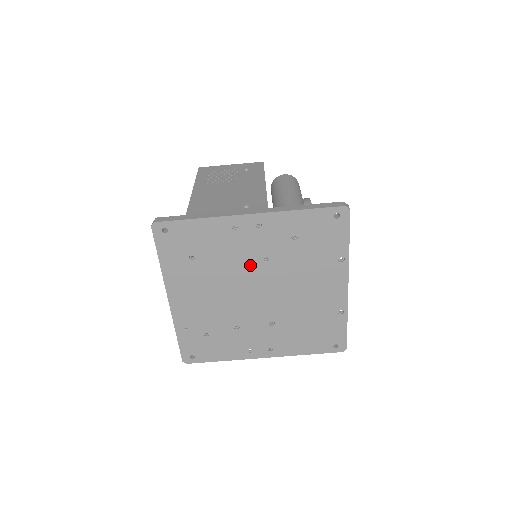
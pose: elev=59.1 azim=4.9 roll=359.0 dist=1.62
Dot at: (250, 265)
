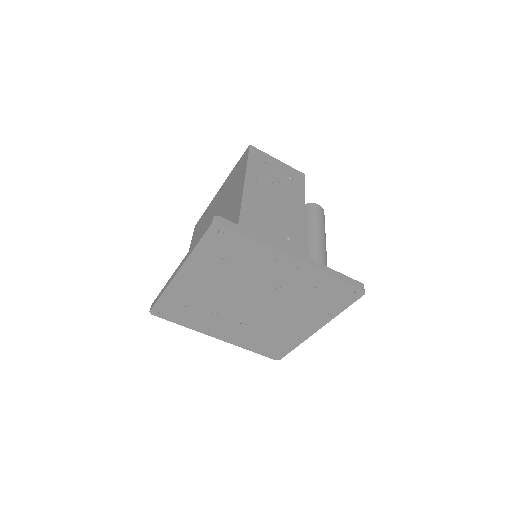
Dot at: (264, 286)
